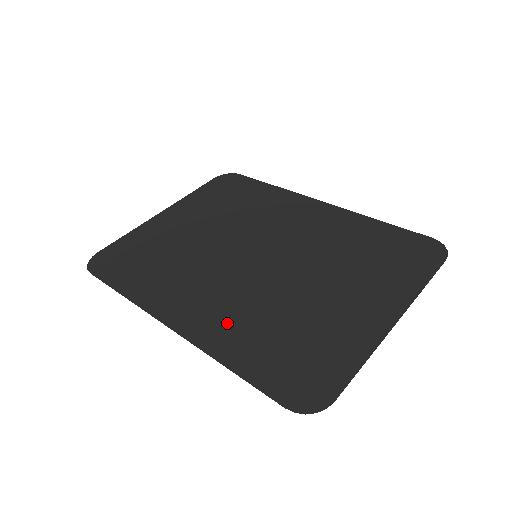
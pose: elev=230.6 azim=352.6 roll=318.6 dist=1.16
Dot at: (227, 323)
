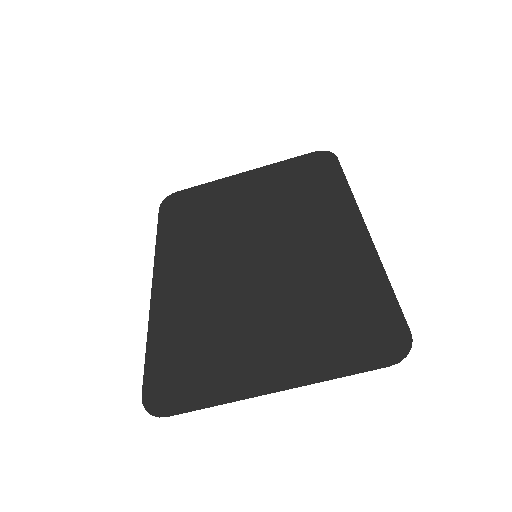
Dot at: (180, 304)
